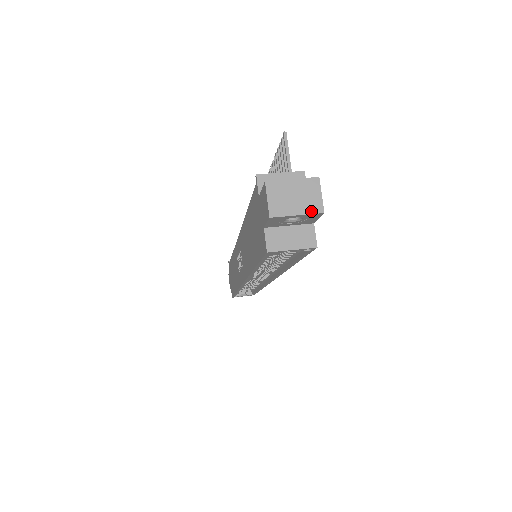
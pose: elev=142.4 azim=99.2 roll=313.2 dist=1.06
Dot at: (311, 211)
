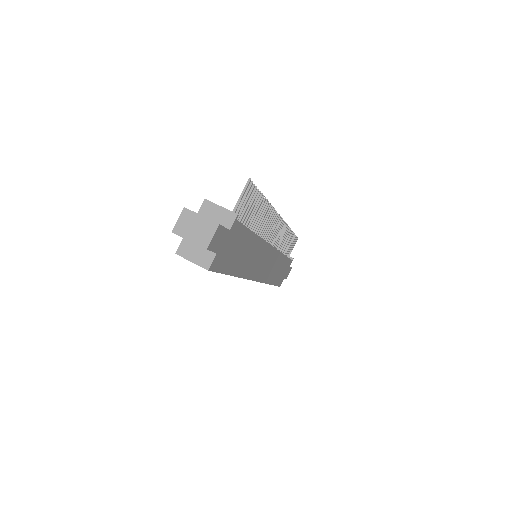
Dot at: (199, 243)
